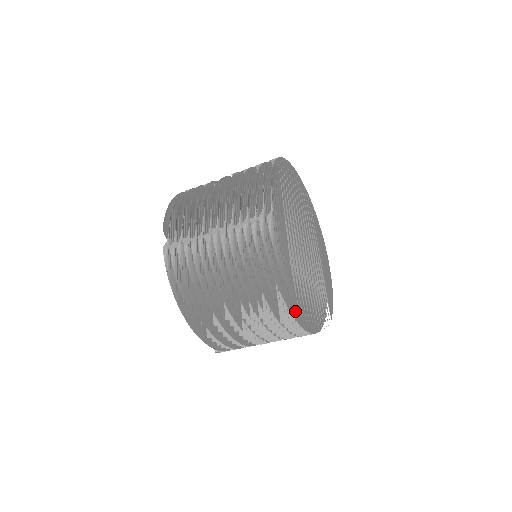
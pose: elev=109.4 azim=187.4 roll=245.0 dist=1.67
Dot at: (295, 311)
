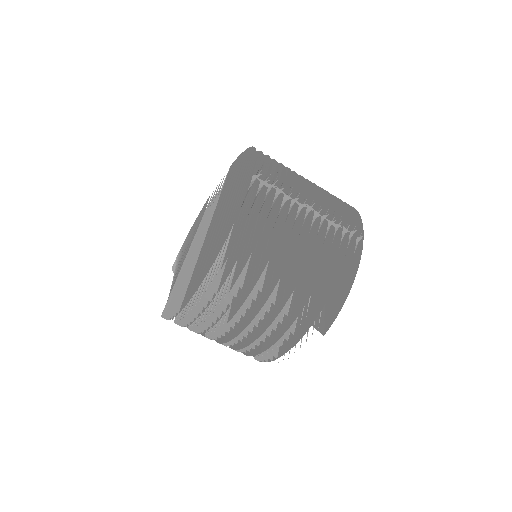
Dot at: (304, 328)
